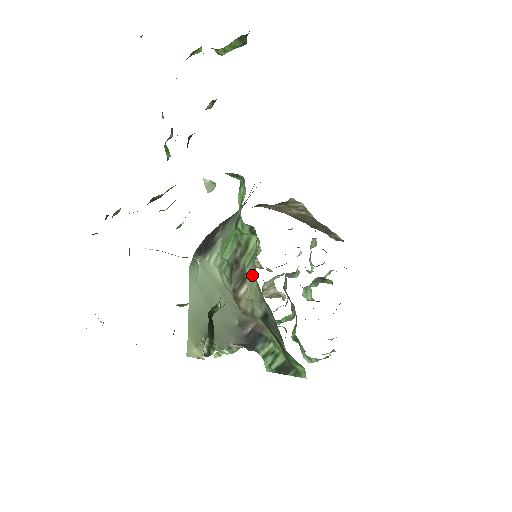
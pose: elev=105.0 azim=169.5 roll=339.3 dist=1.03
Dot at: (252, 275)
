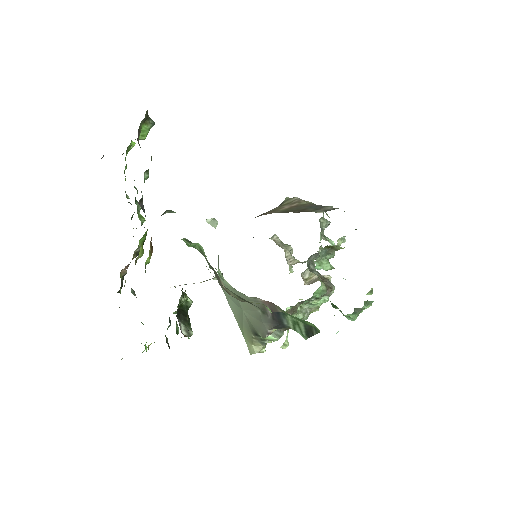
Dot at: occluded
